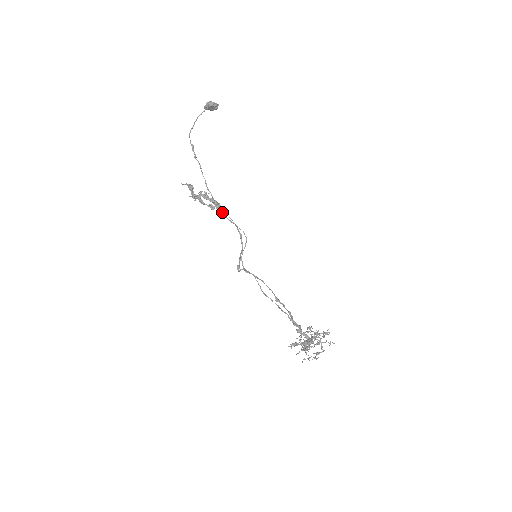
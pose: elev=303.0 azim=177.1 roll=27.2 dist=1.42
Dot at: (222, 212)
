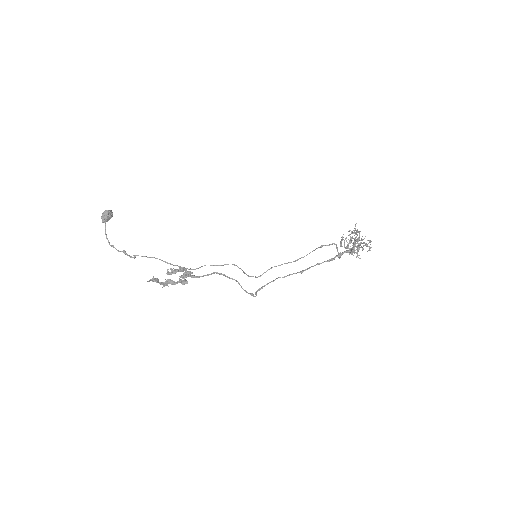
Dot at: (195, 276)
